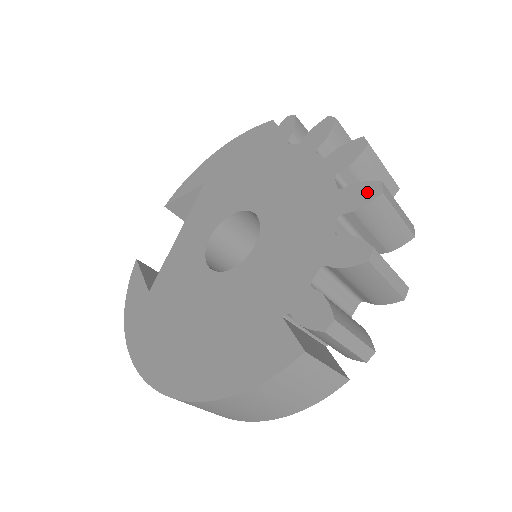
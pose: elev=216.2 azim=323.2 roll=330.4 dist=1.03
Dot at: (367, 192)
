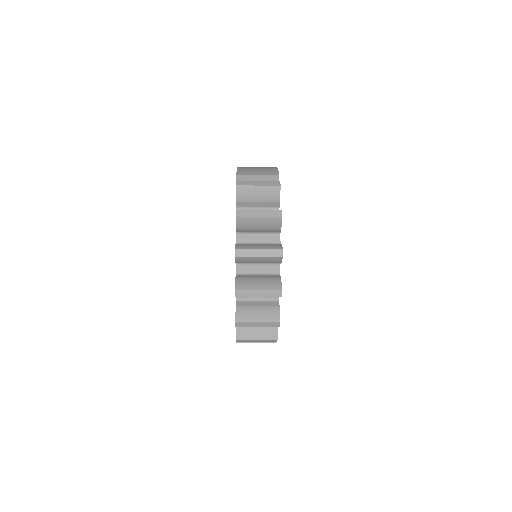
Dot at: occluded
